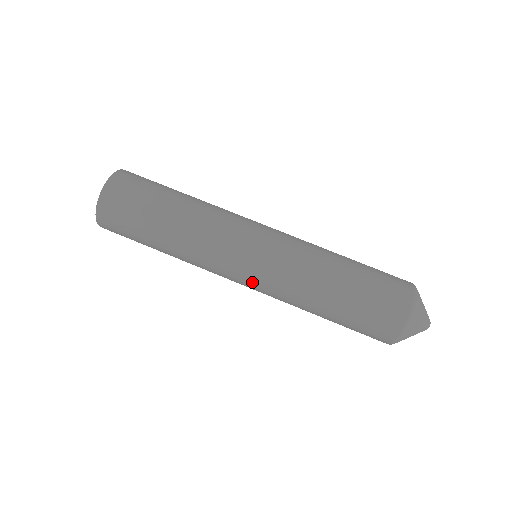
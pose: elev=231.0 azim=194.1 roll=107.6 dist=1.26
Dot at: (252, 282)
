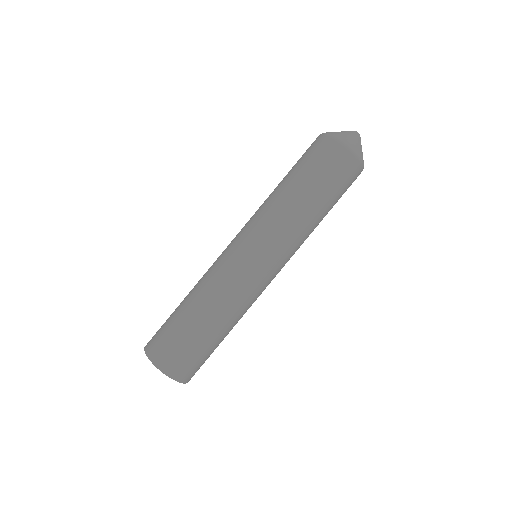
Dot at: (279, 266)
